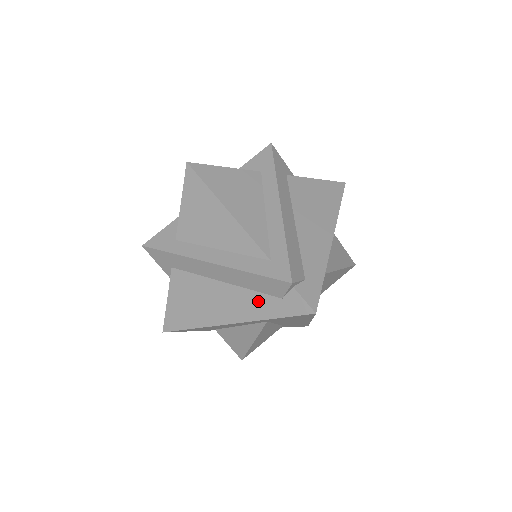
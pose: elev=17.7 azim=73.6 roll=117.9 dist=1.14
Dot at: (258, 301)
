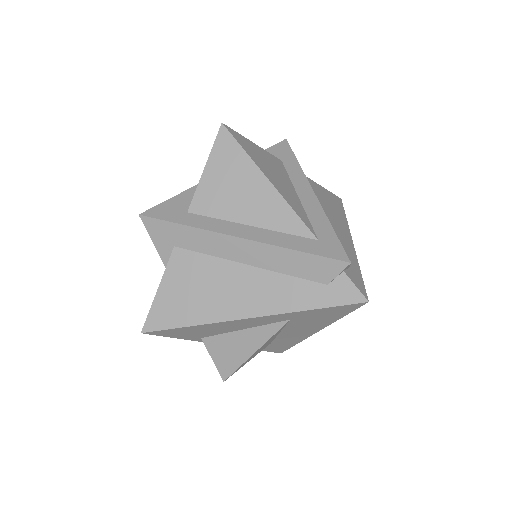
Dot at: (294, 288)
